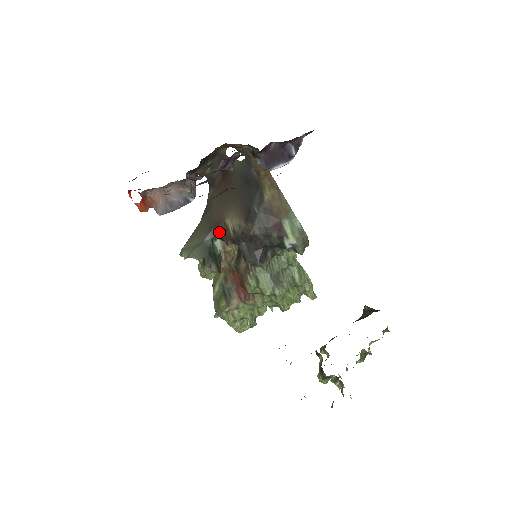
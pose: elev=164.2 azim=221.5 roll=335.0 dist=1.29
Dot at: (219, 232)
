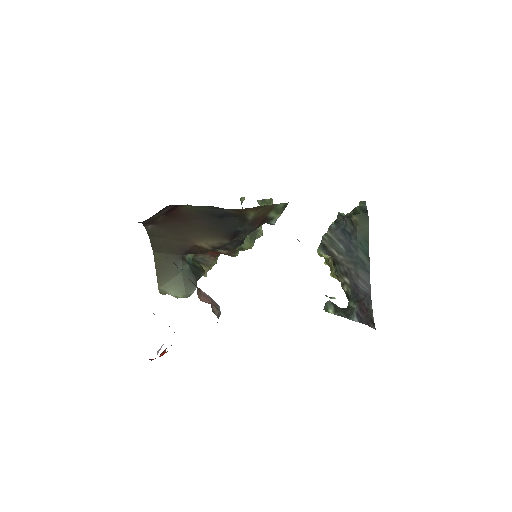
Dot at: (191, 253)
